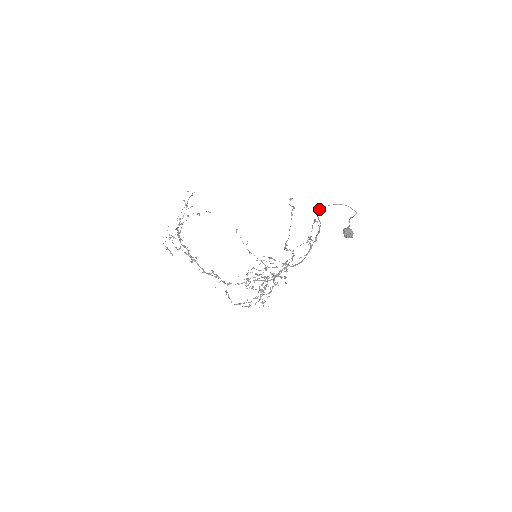
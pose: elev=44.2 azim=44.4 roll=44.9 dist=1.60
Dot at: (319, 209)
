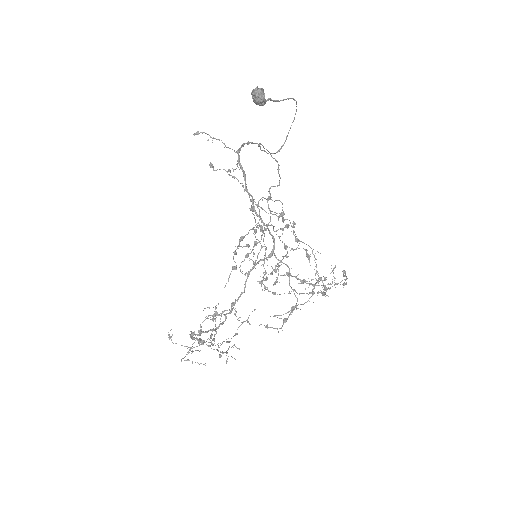
Dot at: occluded
